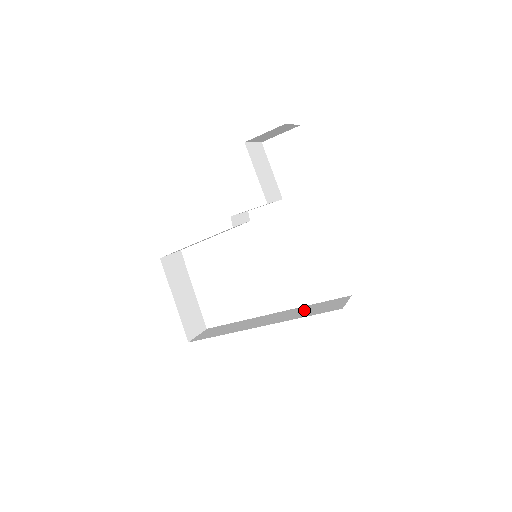
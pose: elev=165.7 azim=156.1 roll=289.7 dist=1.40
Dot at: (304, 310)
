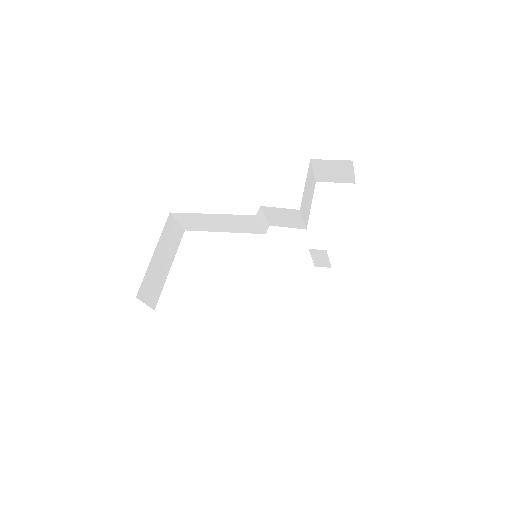
Dot at: occluded
